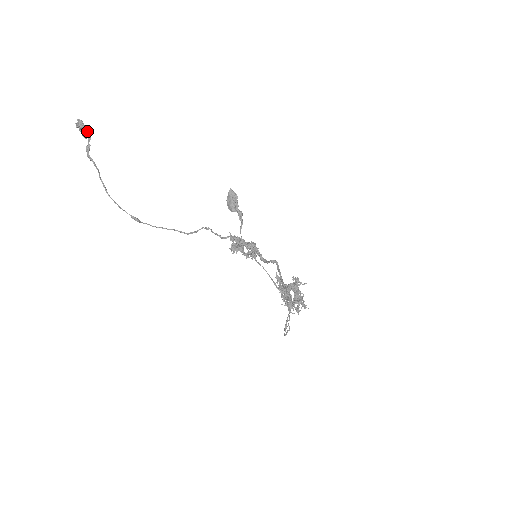
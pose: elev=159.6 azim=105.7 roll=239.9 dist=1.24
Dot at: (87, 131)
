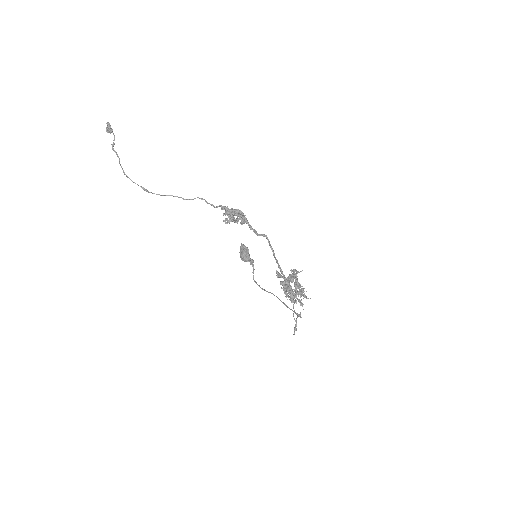
Dot at: (112, 130)
